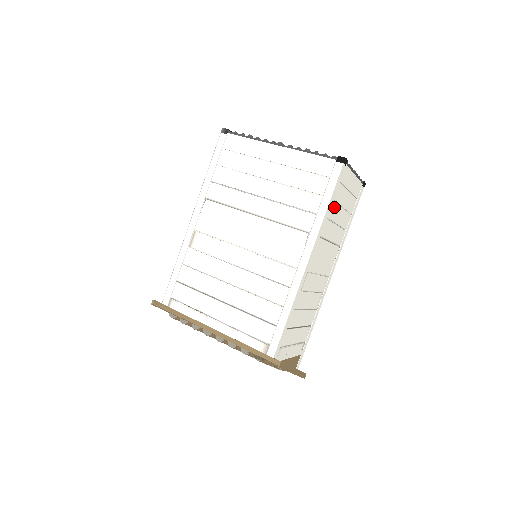
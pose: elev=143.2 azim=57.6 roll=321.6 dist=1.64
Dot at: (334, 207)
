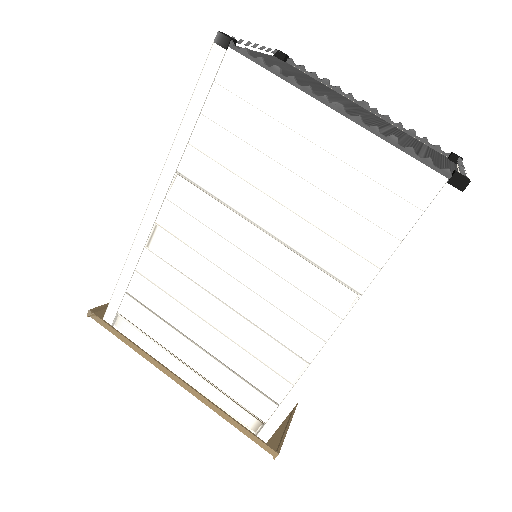
Dot at: occluded
